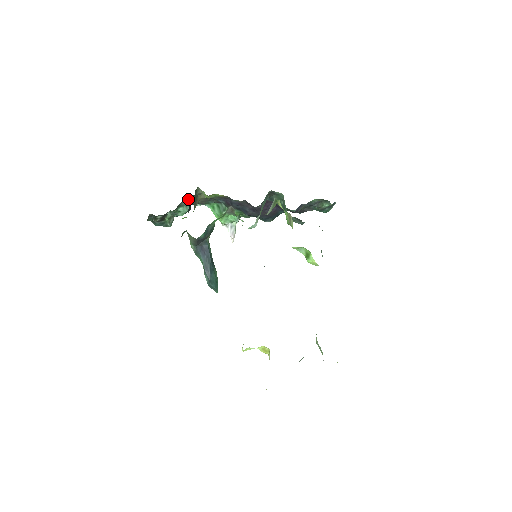
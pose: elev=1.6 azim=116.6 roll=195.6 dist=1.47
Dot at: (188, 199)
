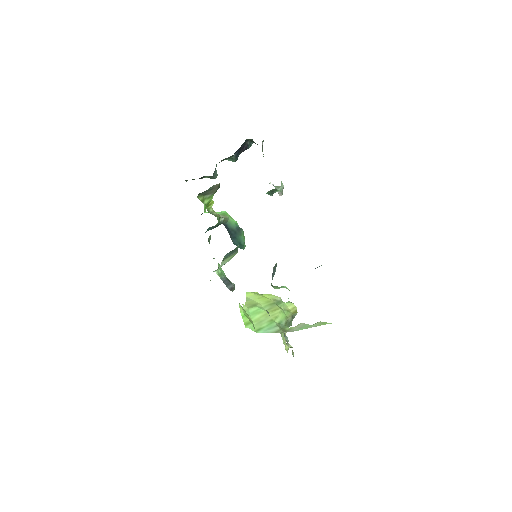
Dot at: (230, 156)
